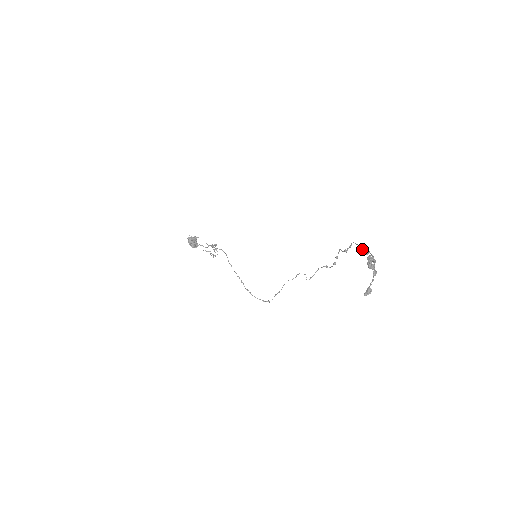
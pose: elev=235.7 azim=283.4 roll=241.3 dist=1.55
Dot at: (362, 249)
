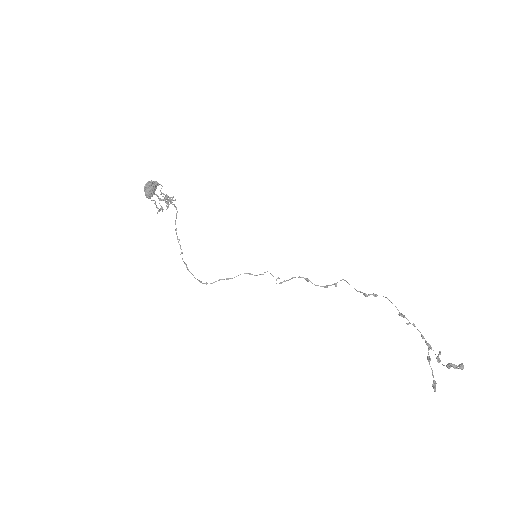
Dot at: (404, 316)
